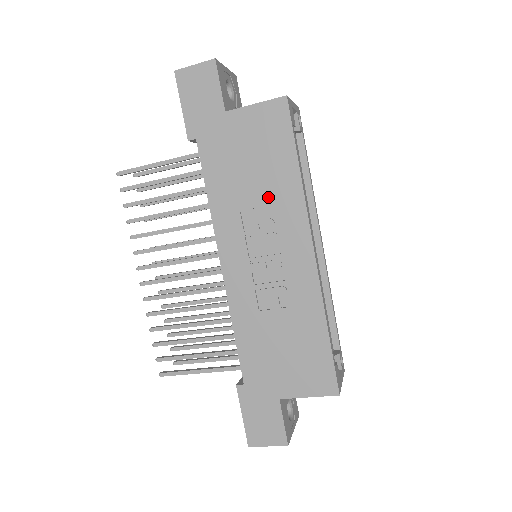
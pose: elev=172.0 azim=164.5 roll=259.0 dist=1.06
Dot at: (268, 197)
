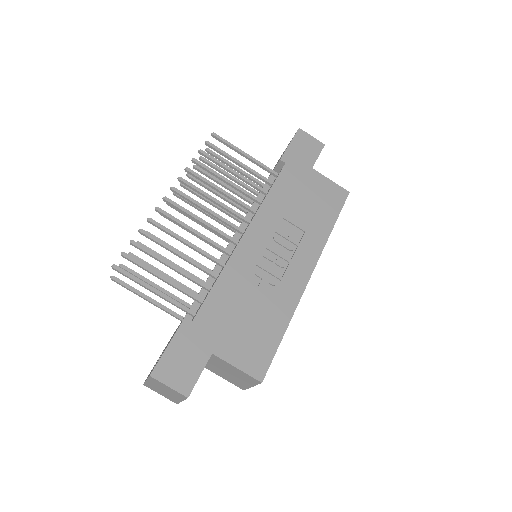
Dot at: (305, 225)
